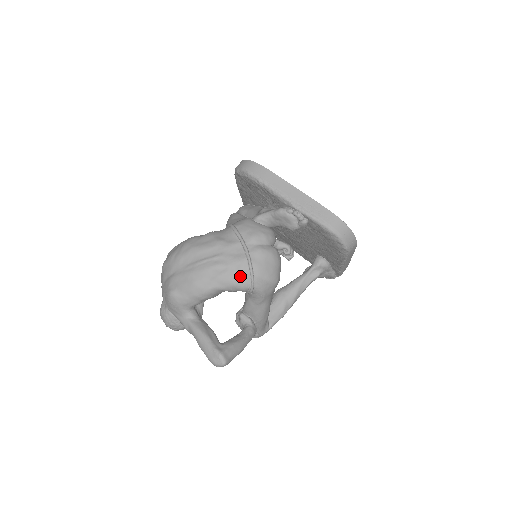
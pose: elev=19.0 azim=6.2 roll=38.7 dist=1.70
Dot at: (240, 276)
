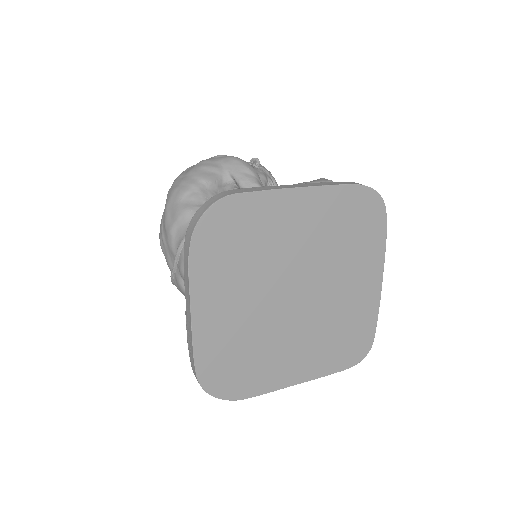
Dot at: occluded
